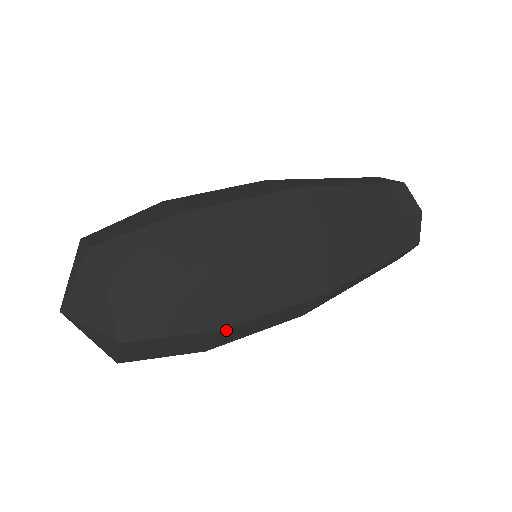
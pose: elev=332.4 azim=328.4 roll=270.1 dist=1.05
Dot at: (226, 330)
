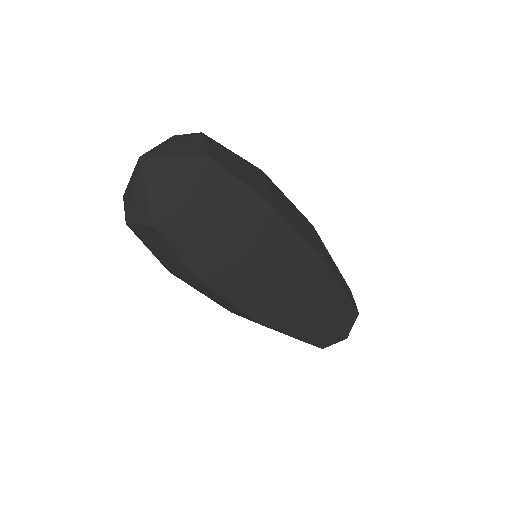
Dot at: (247, 262)
